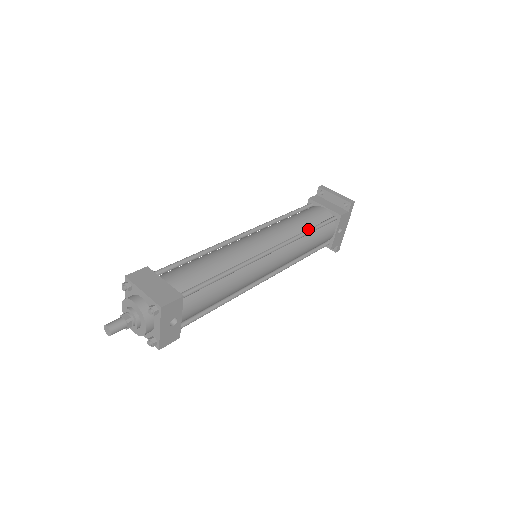
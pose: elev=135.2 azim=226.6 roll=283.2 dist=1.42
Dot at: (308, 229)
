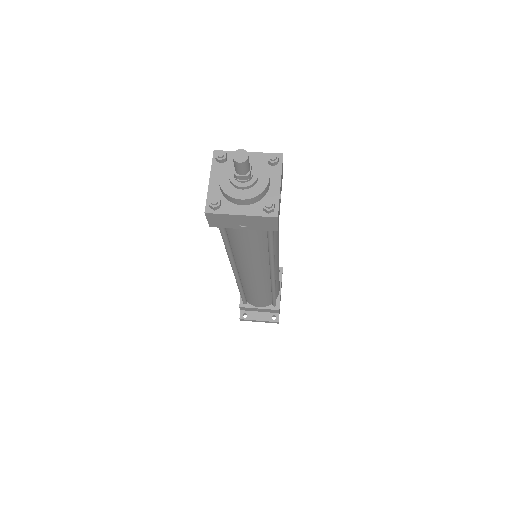
Dot at: occluded
